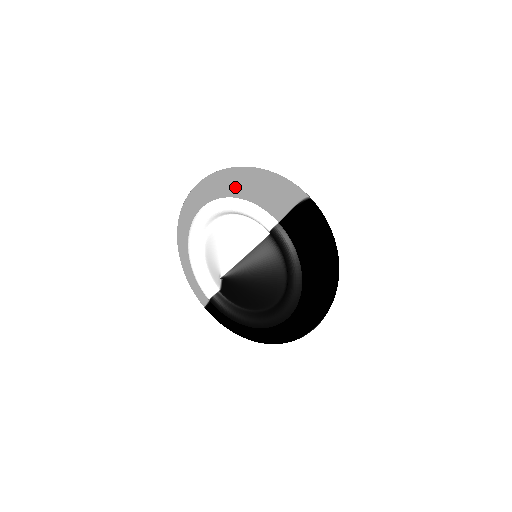
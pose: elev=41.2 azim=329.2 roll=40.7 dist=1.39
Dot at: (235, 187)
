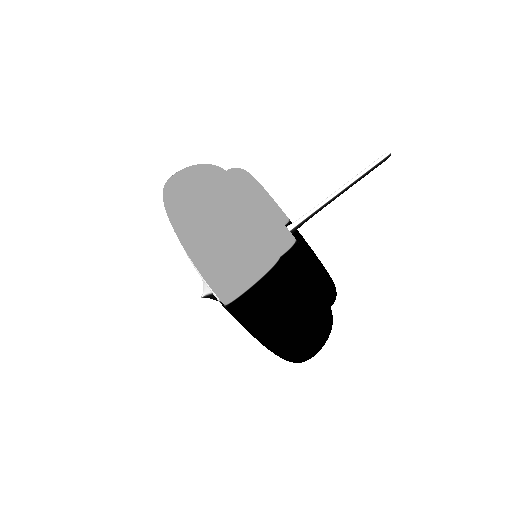
Dot at: occluded
